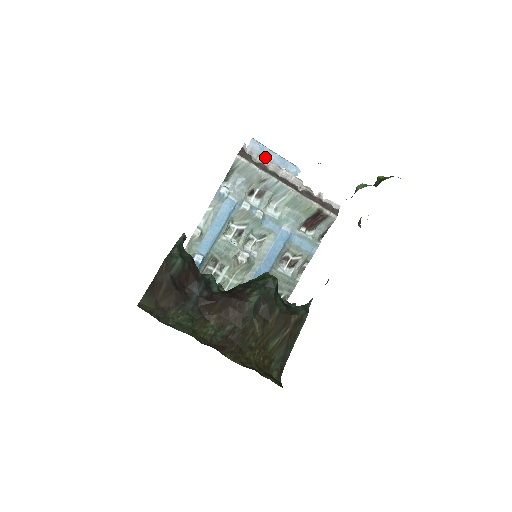
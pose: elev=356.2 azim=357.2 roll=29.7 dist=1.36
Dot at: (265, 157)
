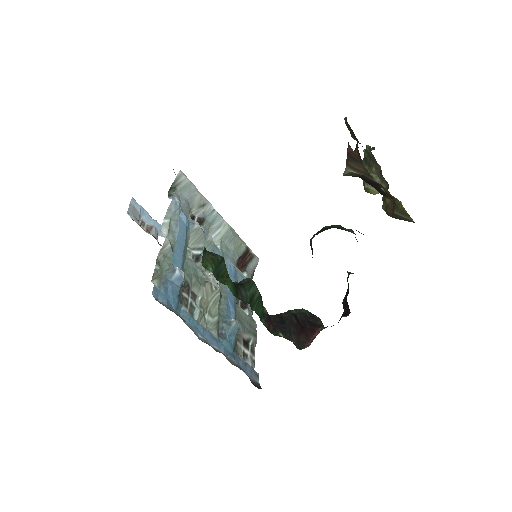
Dot at: (146, 221)
